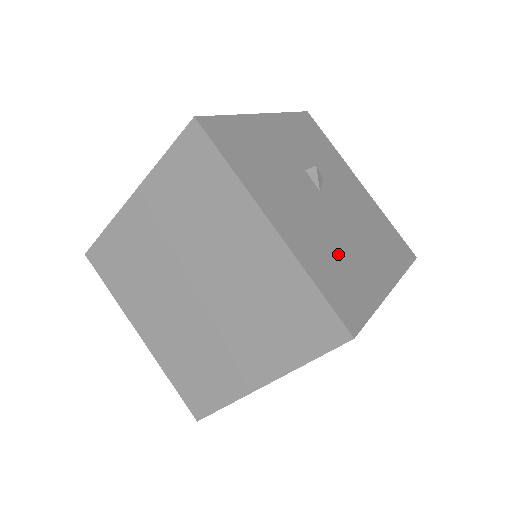
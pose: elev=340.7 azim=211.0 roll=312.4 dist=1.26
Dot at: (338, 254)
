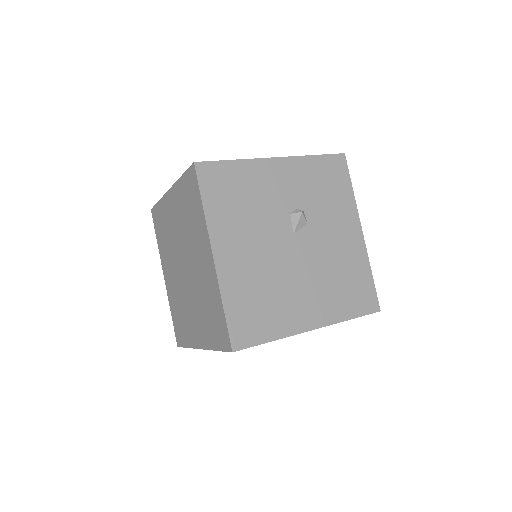
Dot at: (270, 289)
